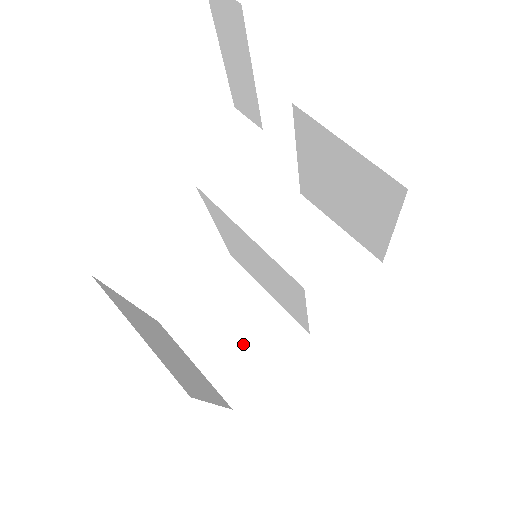
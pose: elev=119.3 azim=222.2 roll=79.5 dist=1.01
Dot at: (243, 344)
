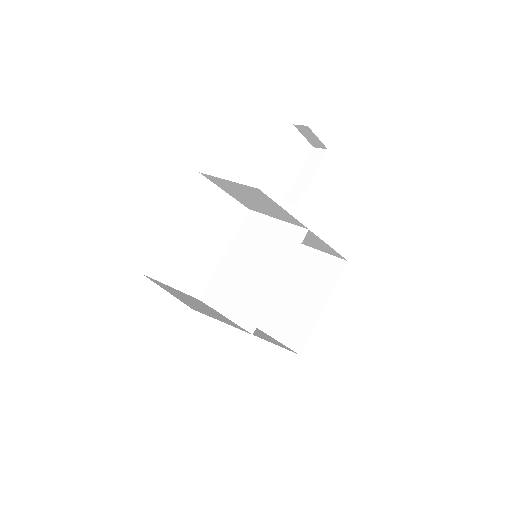
Dot at: (204, 309)
